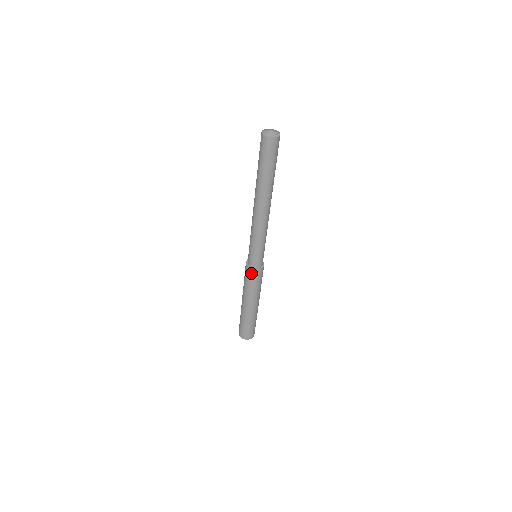
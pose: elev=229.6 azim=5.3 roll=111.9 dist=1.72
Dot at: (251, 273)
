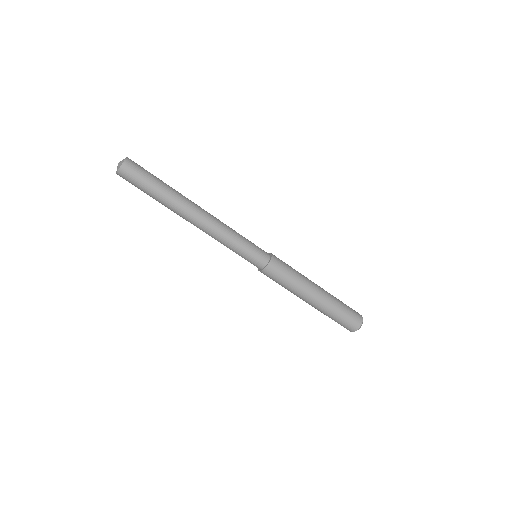
Dot at: (264, 274)
